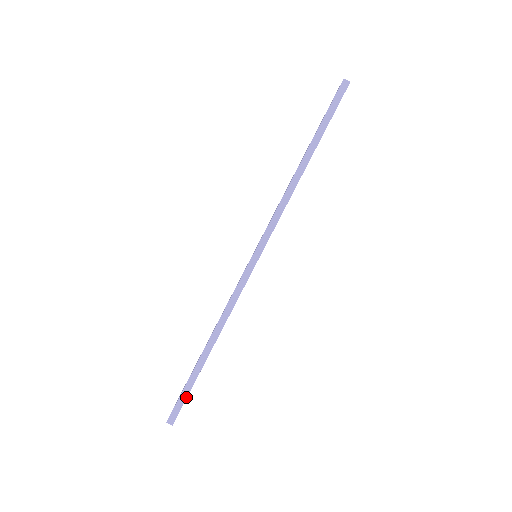
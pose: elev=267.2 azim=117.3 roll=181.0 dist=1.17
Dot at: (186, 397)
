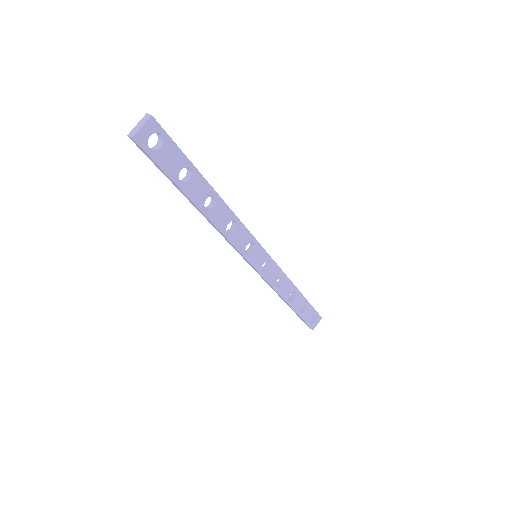
Dot at: (177, 146)
